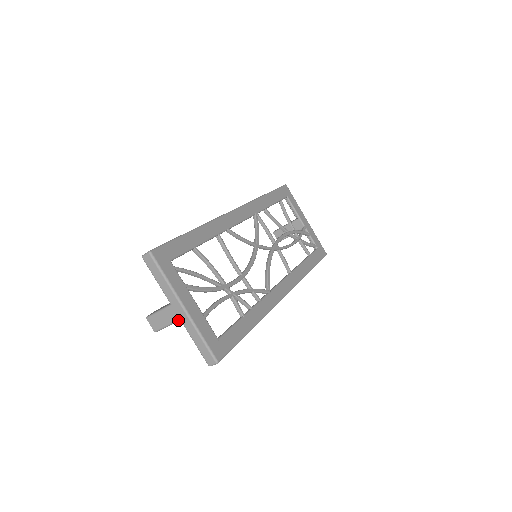
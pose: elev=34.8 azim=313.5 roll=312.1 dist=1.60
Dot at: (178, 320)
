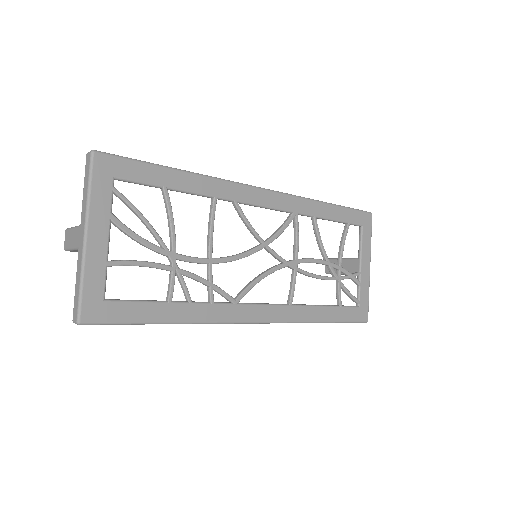
Dot at: (78, 248)
